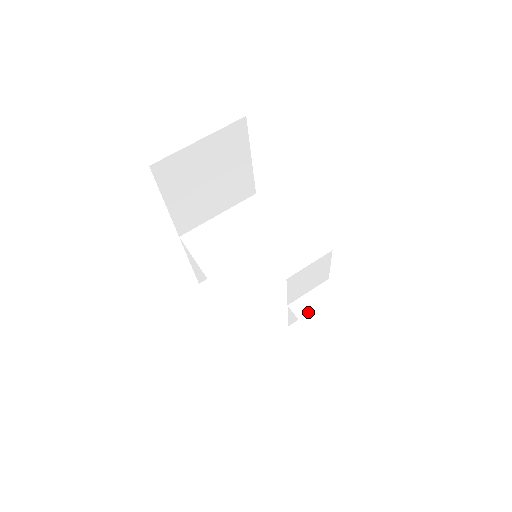
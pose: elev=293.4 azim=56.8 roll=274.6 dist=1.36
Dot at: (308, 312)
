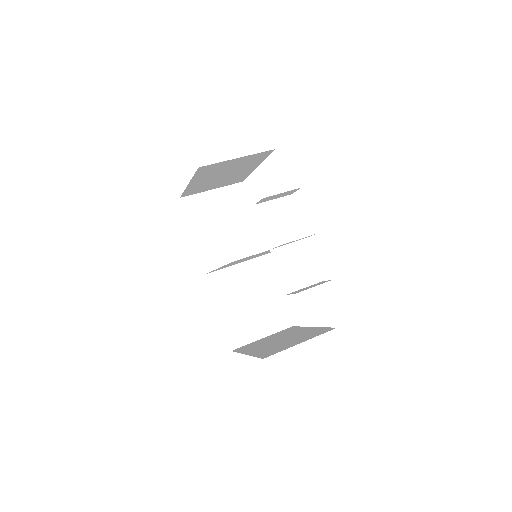
Dot at: (284, 244)
